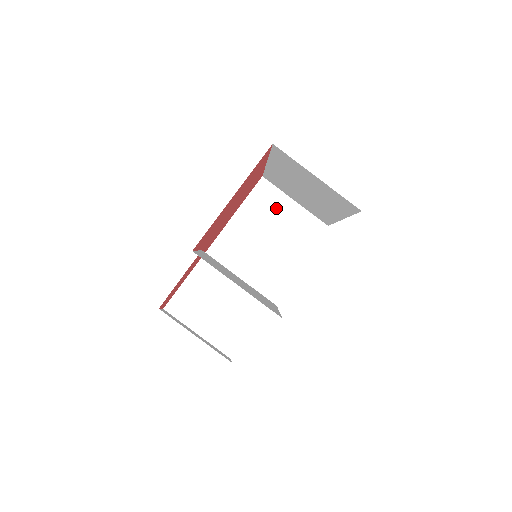
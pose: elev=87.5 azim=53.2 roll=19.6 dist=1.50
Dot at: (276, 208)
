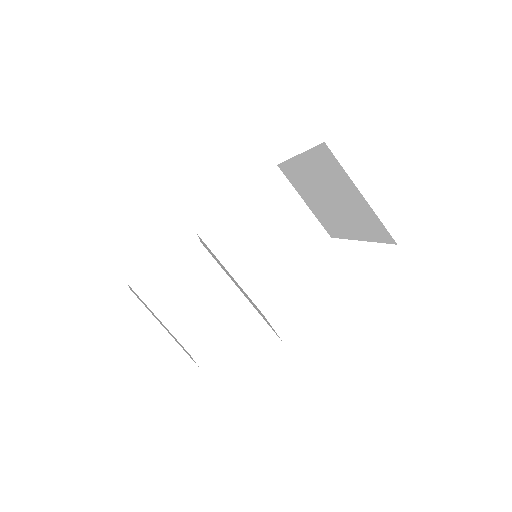
Dot at: (282, 204)
